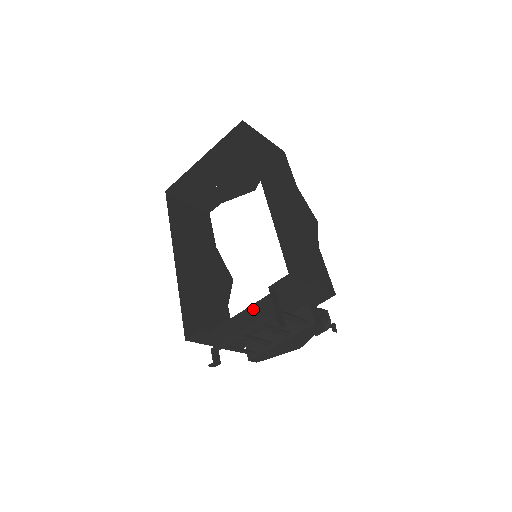
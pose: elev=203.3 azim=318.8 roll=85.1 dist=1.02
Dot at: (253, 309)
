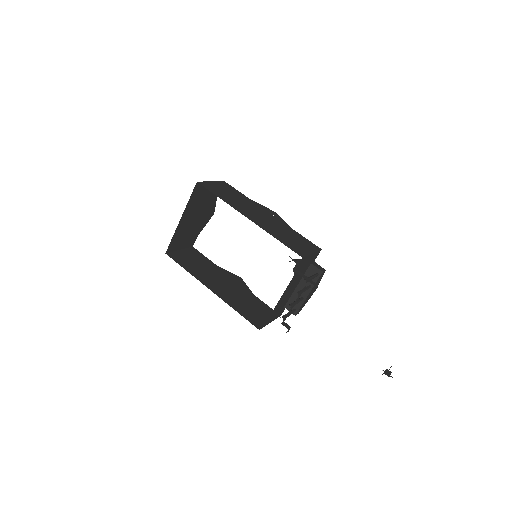
Dot at: (288, 287)
